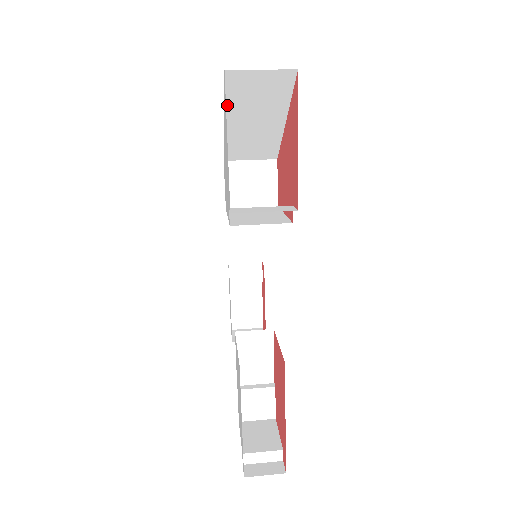
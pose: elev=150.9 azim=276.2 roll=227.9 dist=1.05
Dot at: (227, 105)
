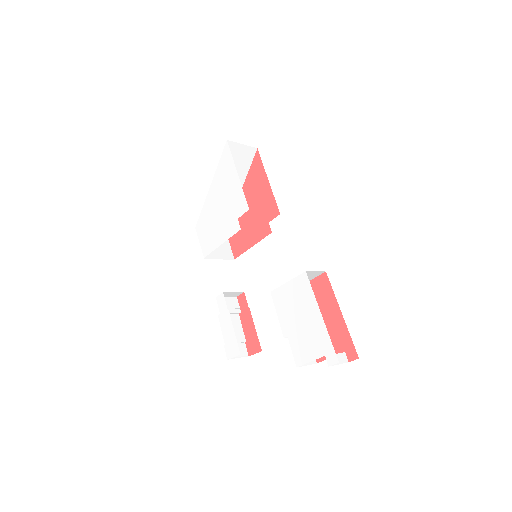
Dot at: (218, 169)
